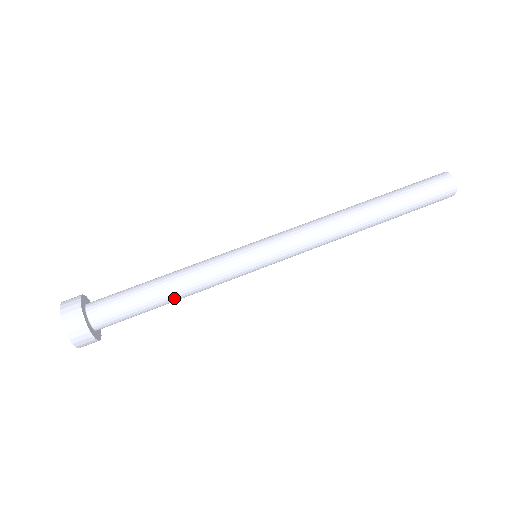
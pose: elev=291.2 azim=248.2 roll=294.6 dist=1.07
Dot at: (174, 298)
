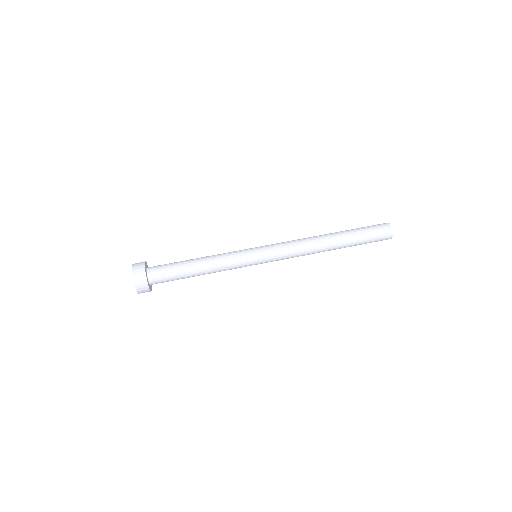
Dot at: (200, 269)
